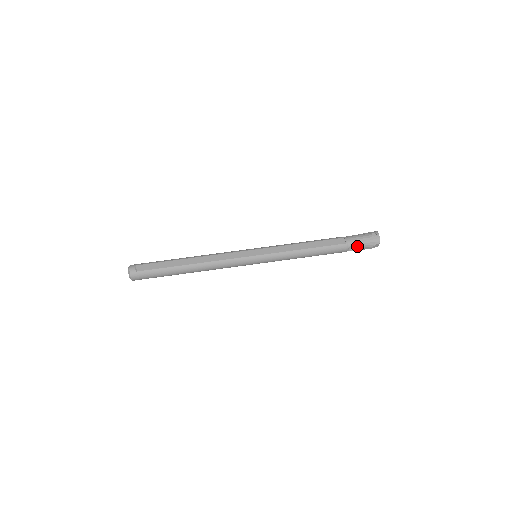
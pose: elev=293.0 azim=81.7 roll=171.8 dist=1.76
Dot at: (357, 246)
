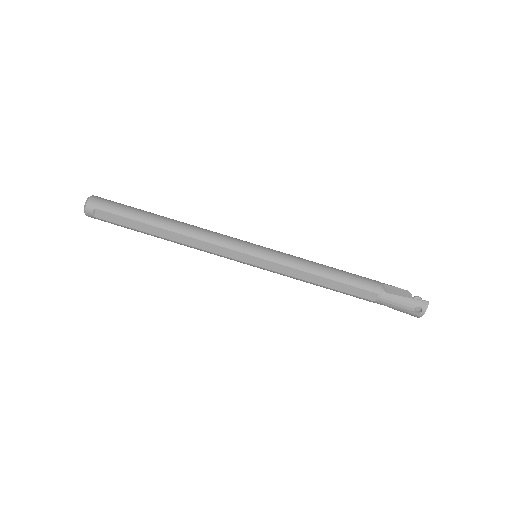
Dot at: occluded
